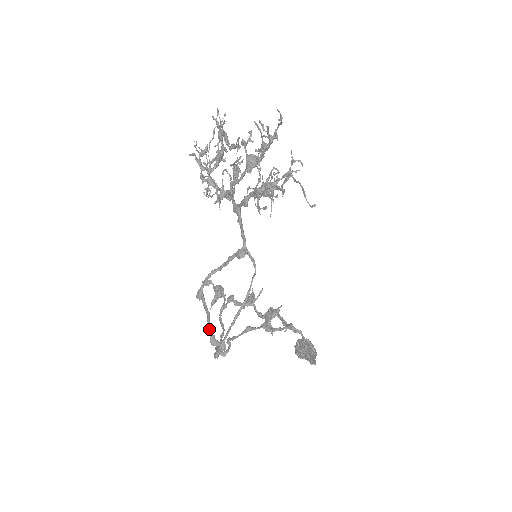
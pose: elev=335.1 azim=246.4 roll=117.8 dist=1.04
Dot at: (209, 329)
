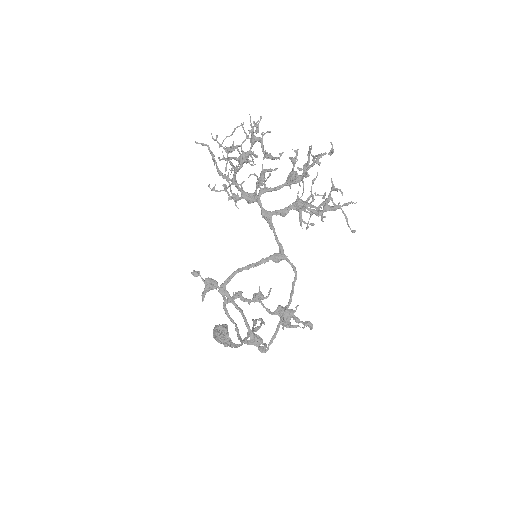
Dot at: (248, 325)
